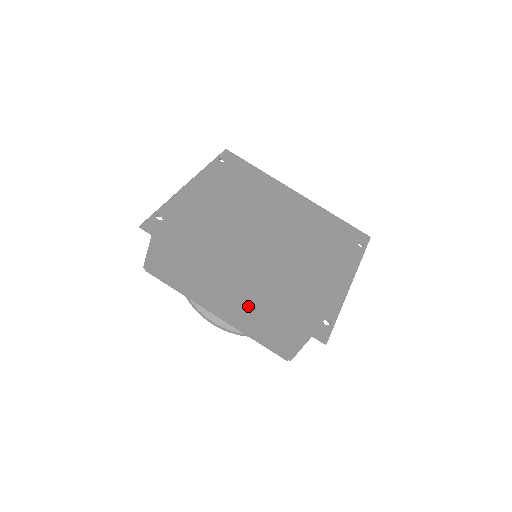
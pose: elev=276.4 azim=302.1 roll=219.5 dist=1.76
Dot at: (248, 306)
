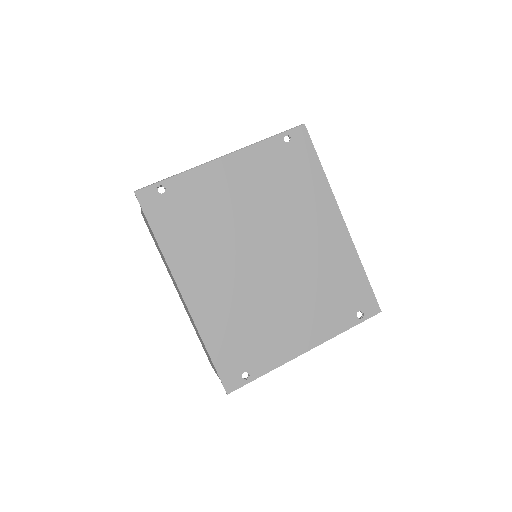
Dot at: occluded
